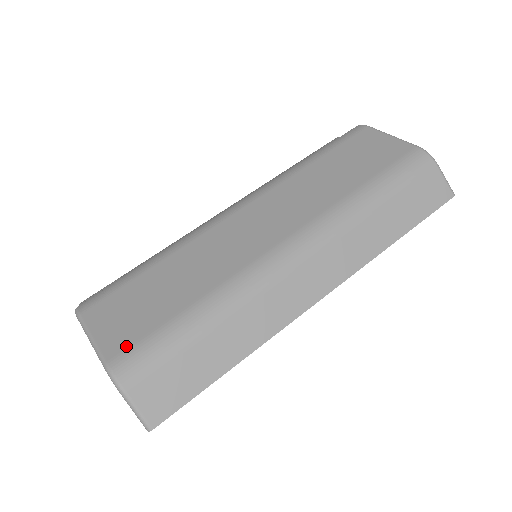
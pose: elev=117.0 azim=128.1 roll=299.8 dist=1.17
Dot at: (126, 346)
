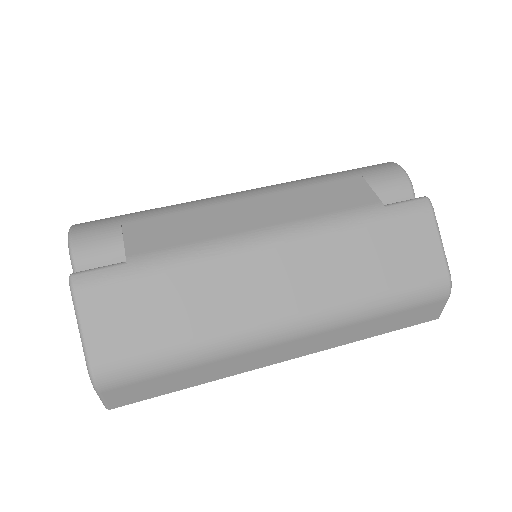
Dot at: (112, 357)
